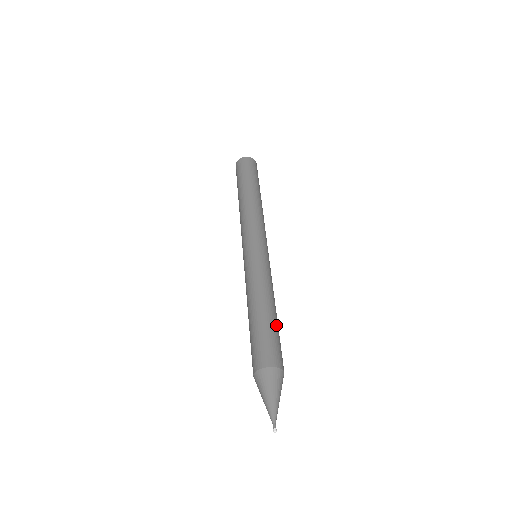
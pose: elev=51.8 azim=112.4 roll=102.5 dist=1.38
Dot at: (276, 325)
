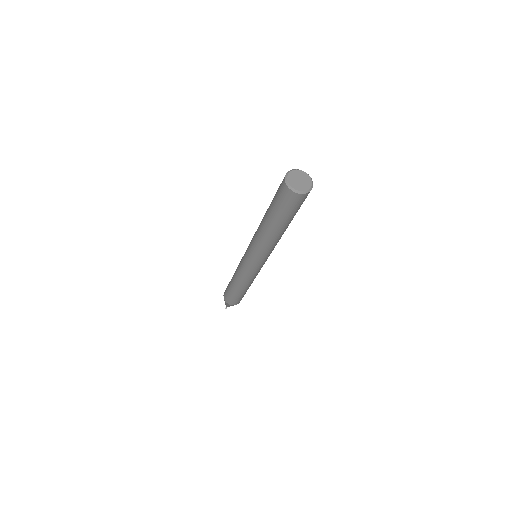
Dot at: occluded
